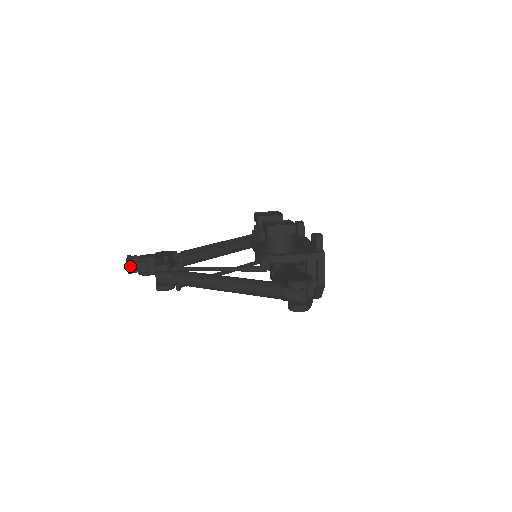
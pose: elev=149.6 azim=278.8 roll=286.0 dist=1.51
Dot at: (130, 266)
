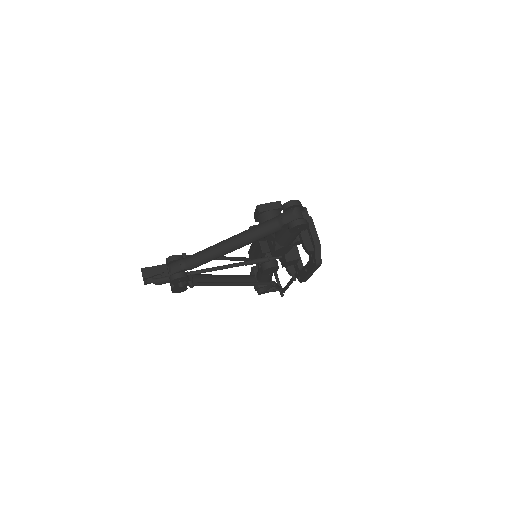
Dot at: (145, 272)
